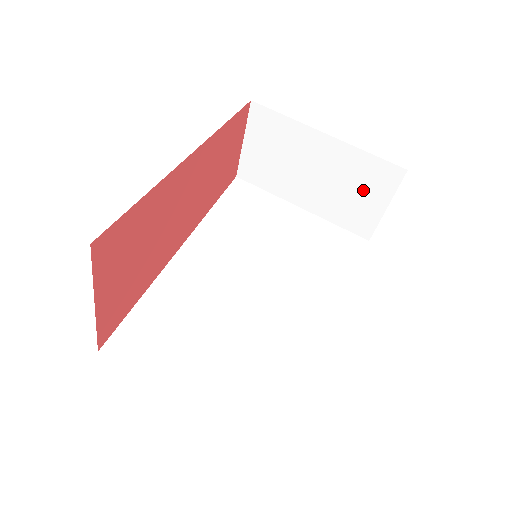
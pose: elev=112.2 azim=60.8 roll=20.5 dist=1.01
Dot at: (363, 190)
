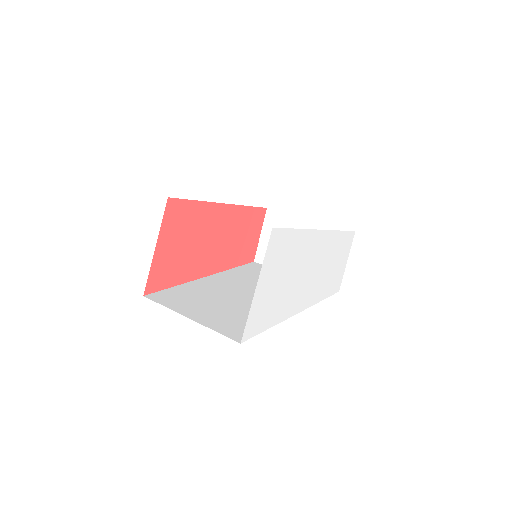
Dot at: occluded
